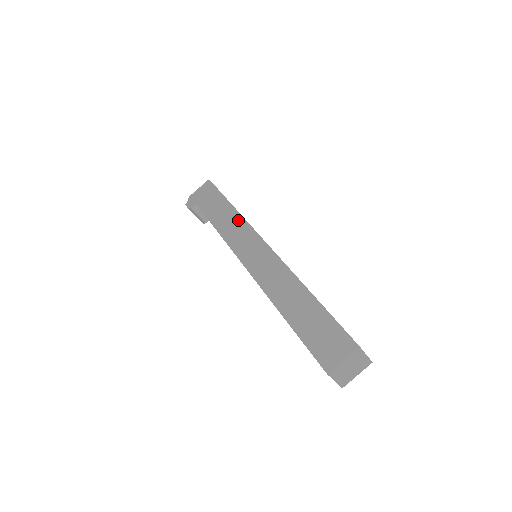
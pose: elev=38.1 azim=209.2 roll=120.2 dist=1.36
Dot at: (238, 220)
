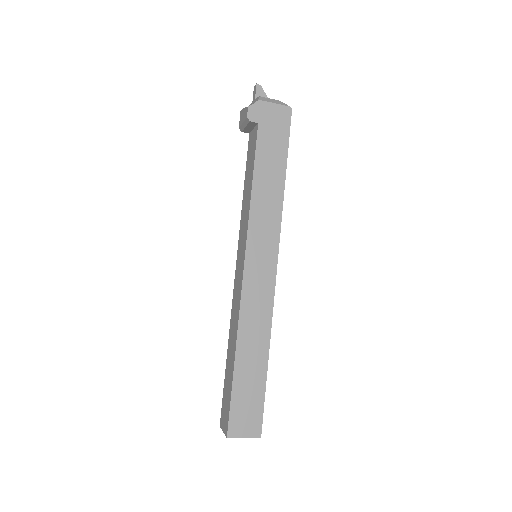
Dot at: (276, 210)
